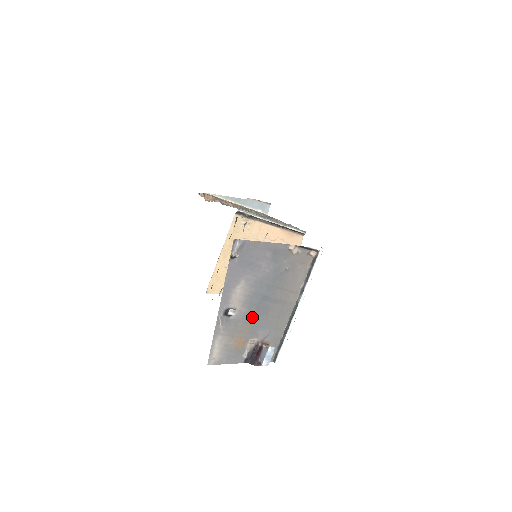
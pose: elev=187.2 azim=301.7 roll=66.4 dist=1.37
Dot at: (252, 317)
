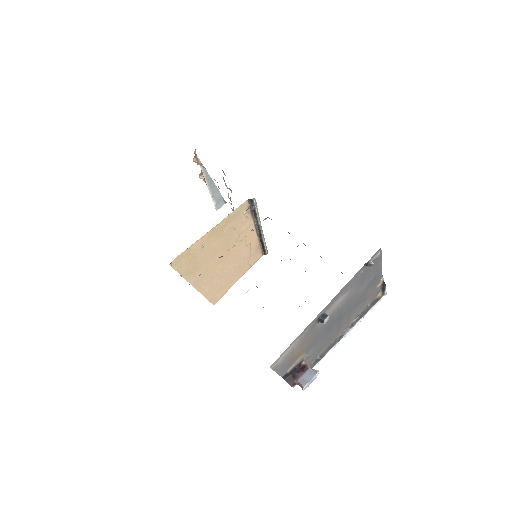
Dot at: (322, 332)
